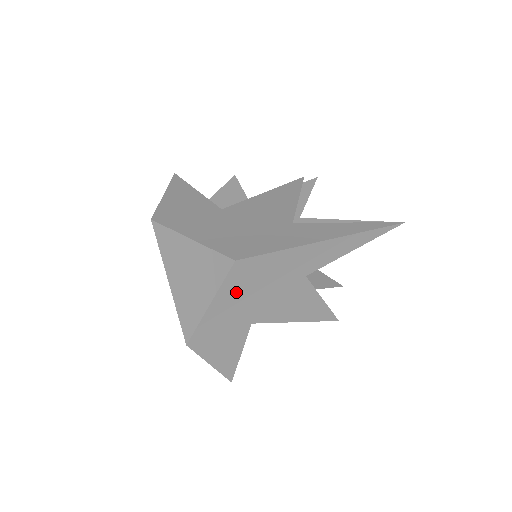
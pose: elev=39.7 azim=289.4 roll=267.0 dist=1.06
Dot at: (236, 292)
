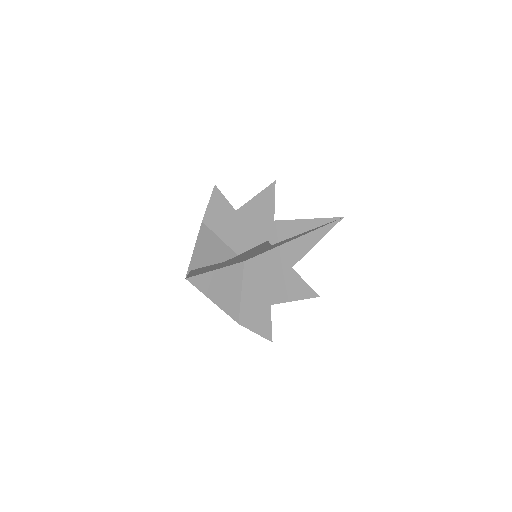
Dot at: (253, 285)
